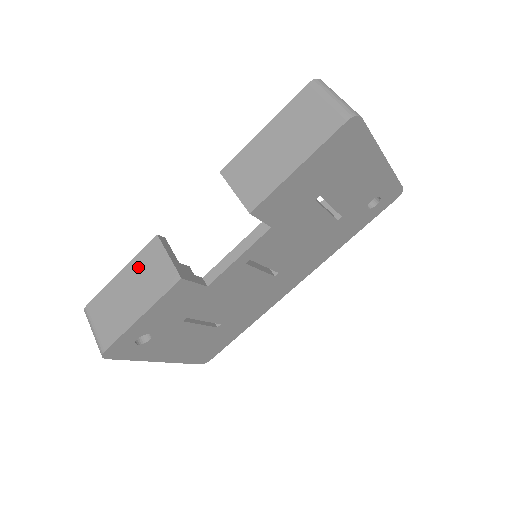
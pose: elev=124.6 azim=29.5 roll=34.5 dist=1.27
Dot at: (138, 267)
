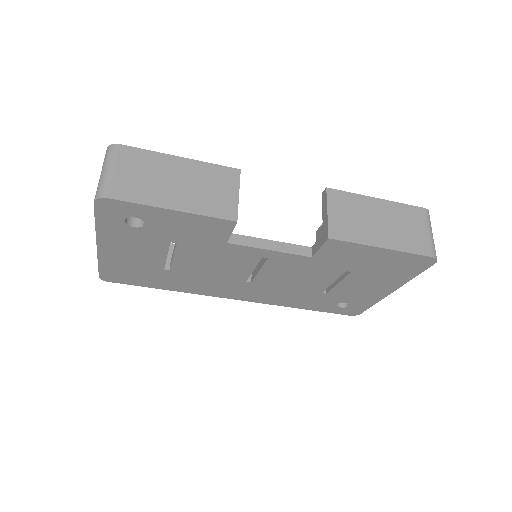
Dot at: (203, 172)
